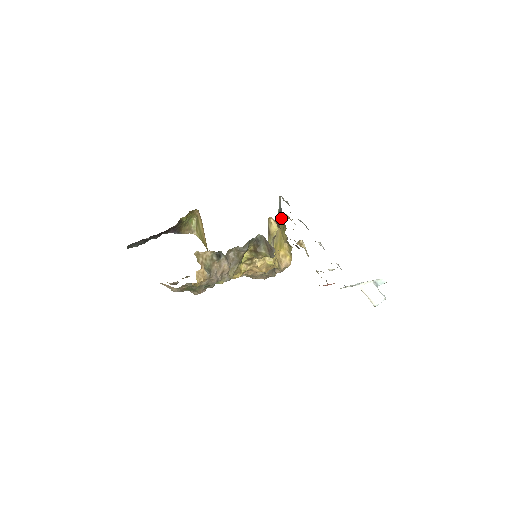
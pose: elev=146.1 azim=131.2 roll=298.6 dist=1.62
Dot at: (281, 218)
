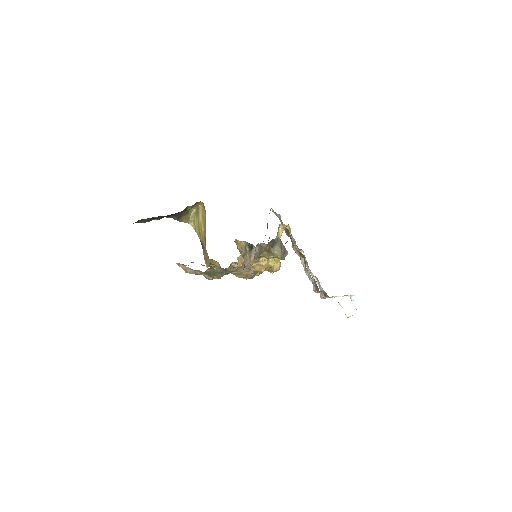
Dot at: (285, 227)
